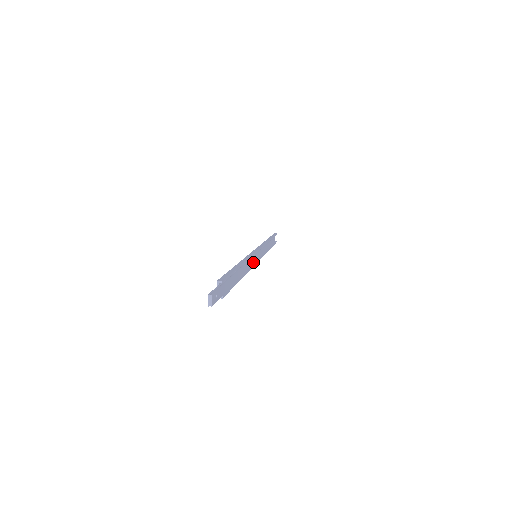
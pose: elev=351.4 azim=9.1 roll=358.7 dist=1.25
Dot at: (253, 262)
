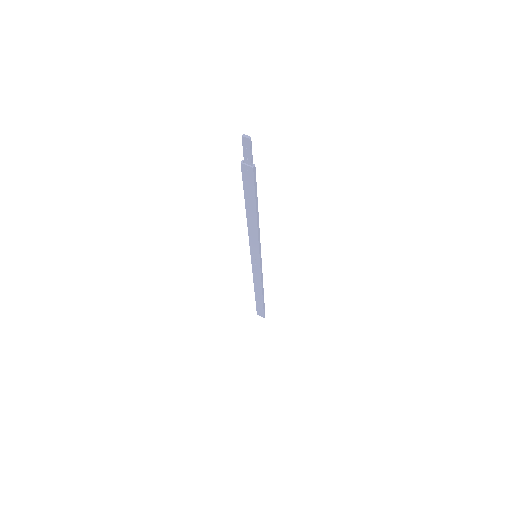
Dot at: occluded
